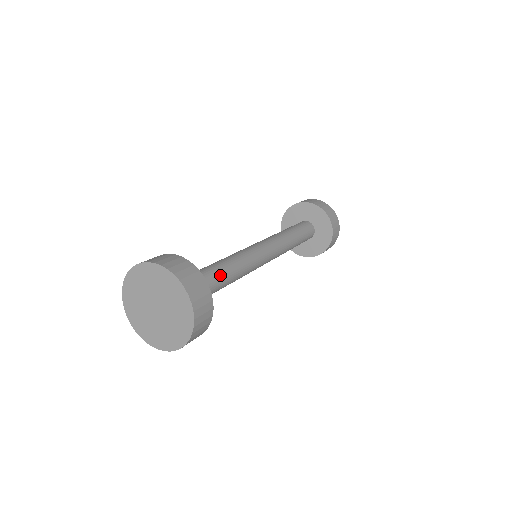
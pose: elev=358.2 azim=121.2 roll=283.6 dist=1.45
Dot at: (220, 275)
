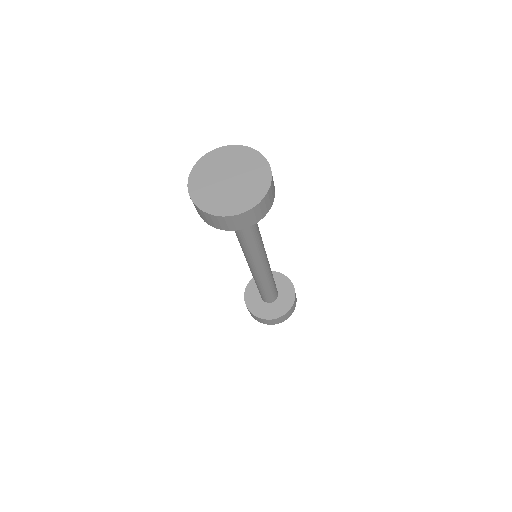
Dot at: occluded
